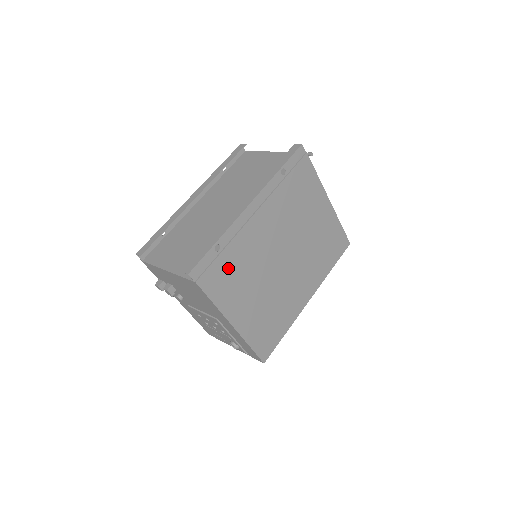
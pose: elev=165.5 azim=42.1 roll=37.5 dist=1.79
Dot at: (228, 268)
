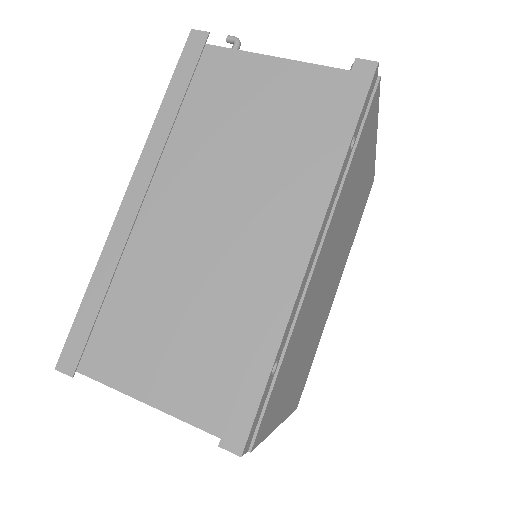
Dot at: (283, 375)
